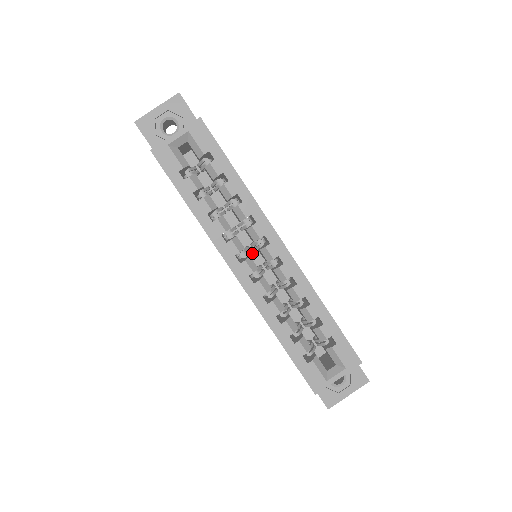
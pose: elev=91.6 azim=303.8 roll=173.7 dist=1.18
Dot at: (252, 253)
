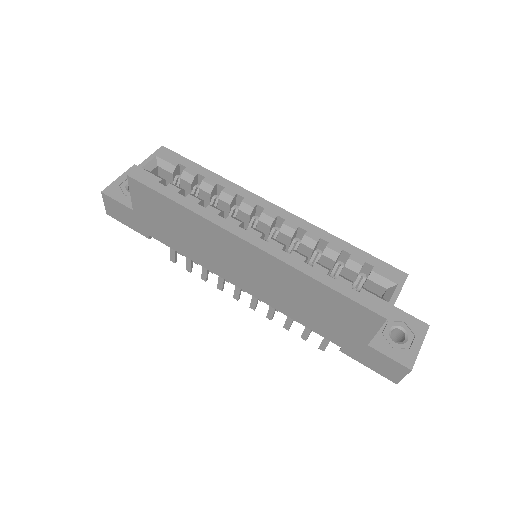
Dot at: occluded
